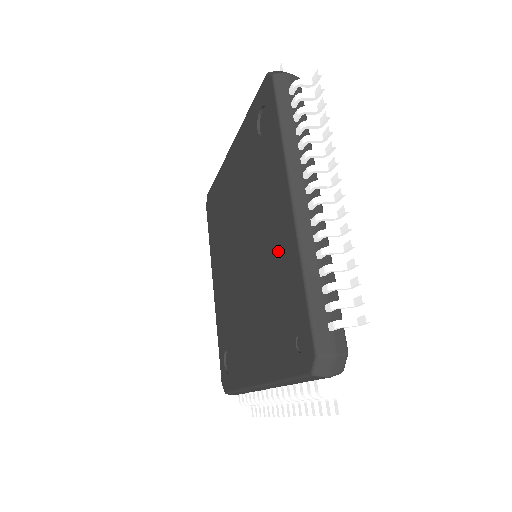
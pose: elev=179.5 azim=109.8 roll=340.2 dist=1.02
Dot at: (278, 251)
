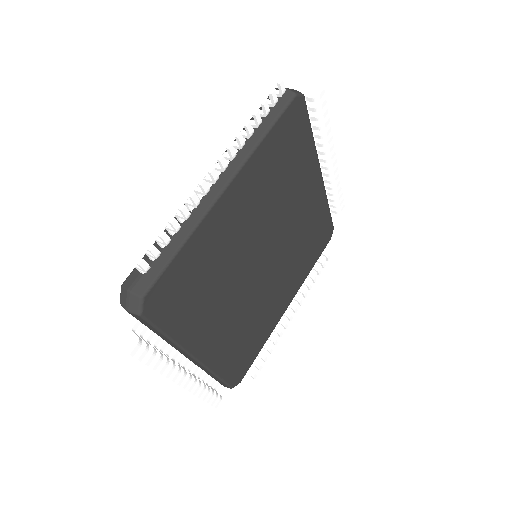
Dot at: occluded
